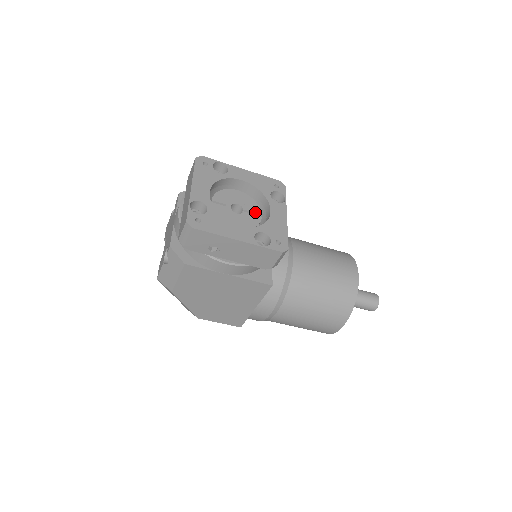
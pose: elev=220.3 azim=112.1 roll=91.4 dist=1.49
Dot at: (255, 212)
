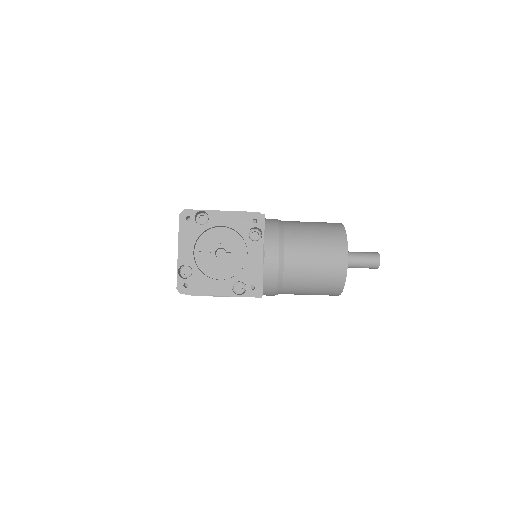
Dot at: (237, 252)
